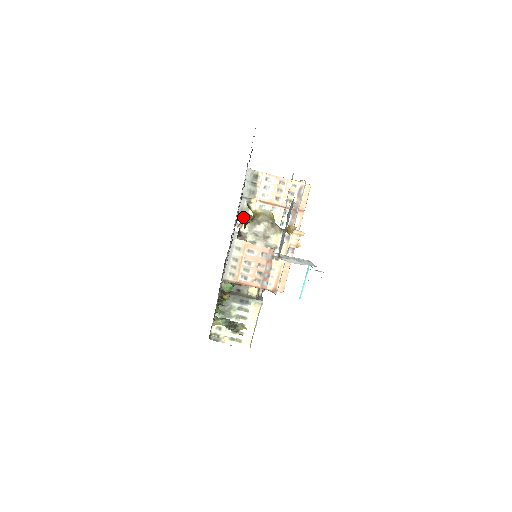
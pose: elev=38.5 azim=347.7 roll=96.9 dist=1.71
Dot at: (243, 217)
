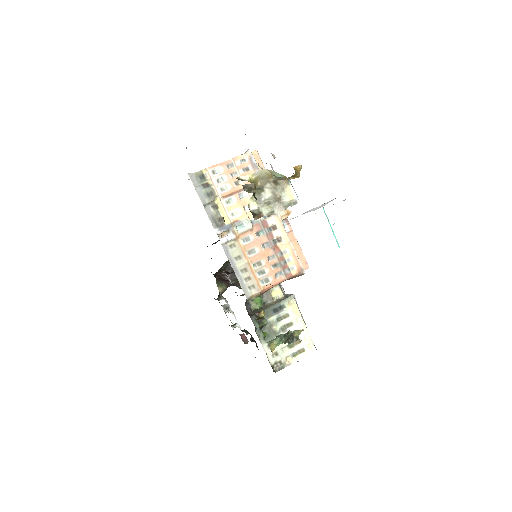
Dot at: (246, 191)
